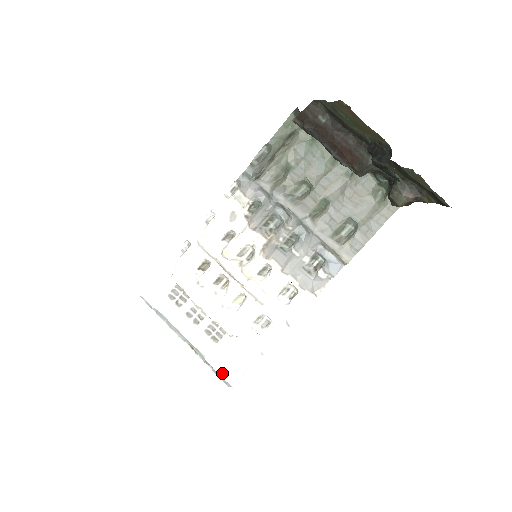
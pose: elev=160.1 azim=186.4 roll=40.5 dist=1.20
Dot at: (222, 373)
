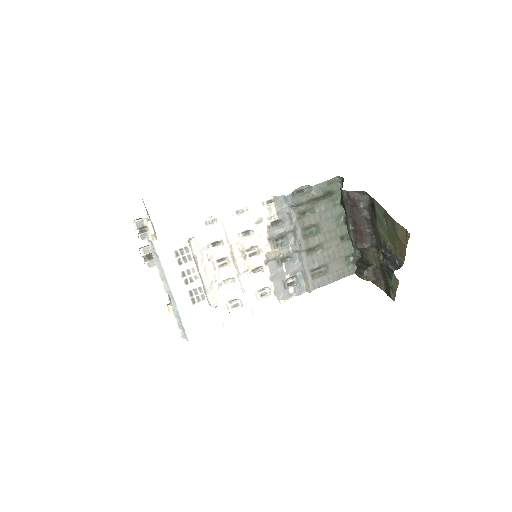
Dot at: (187, 328)
